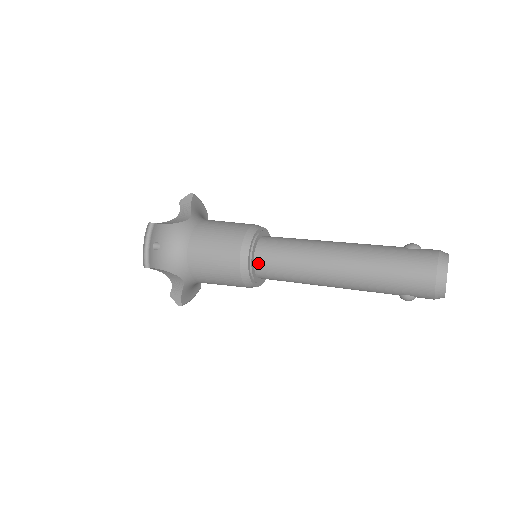
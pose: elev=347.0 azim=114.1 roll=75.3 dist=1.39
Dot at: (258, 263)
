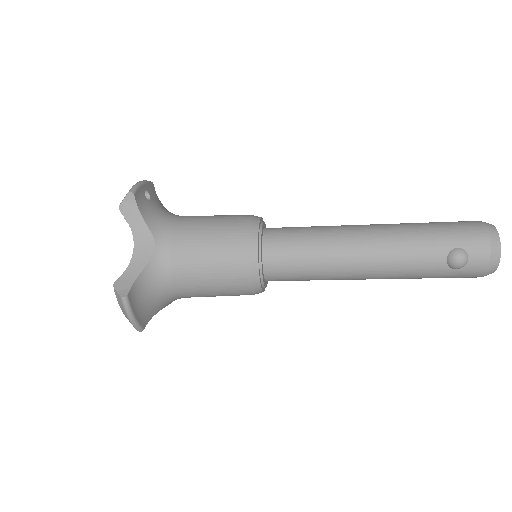
Dot at: (269, 232)
